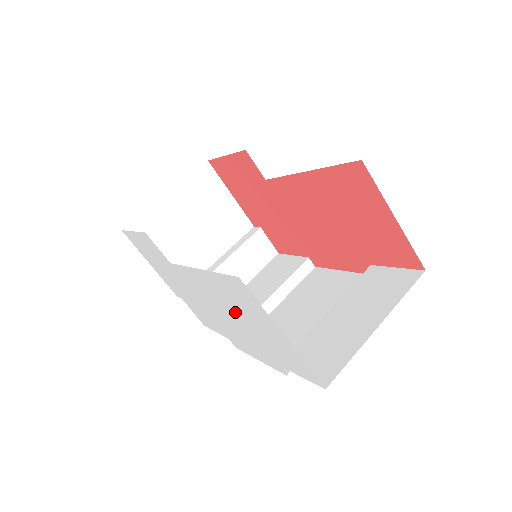
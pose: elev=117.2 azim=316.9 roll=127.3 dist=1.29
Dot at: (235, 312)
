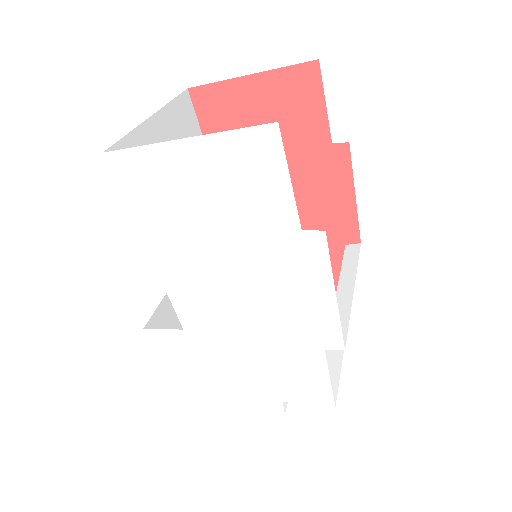
Dot at: (207, 242)
